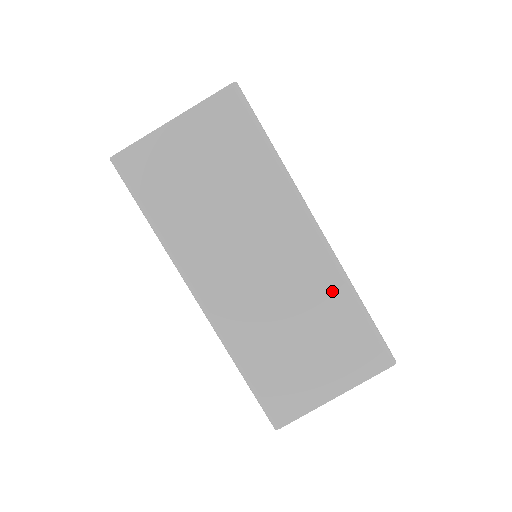
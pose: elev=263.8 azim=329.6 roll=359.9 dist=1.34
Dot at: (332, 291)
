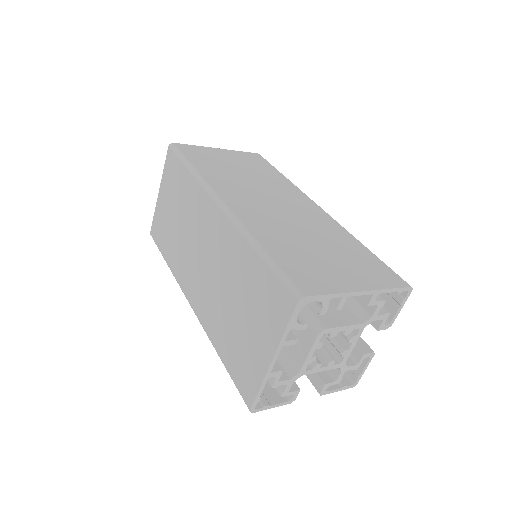
Dot at: (340, 233)
